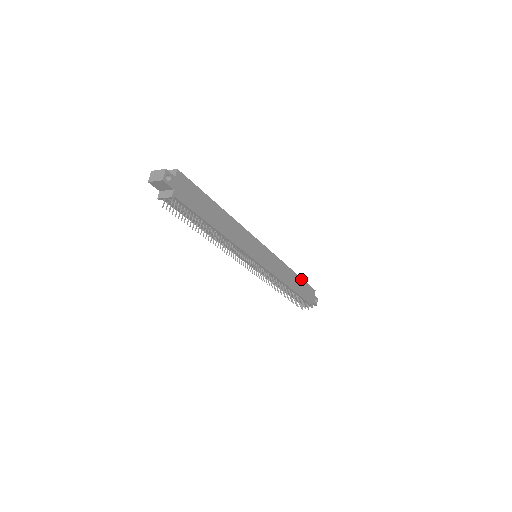
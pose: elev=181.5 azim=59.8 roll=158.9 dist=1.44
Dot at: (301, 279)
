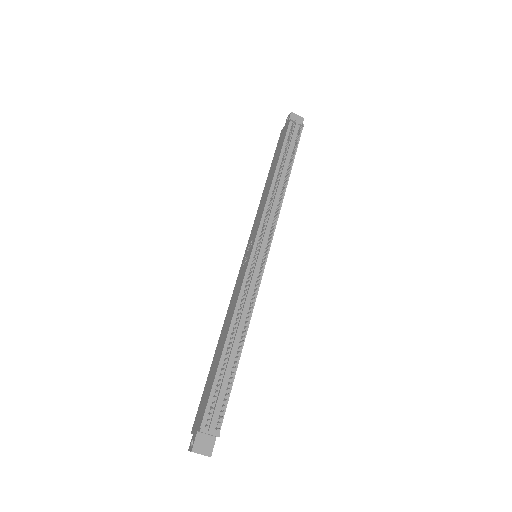
Dot at: occluded
